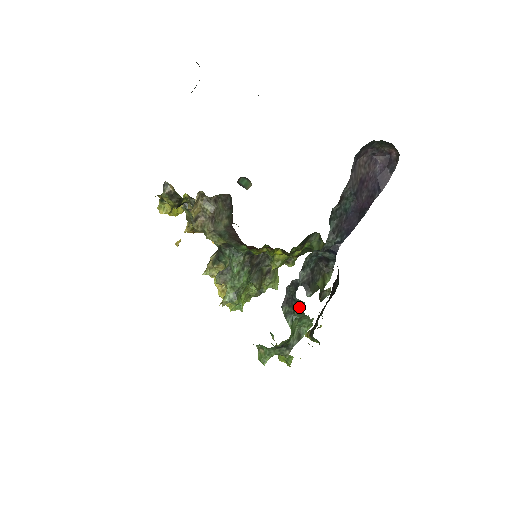
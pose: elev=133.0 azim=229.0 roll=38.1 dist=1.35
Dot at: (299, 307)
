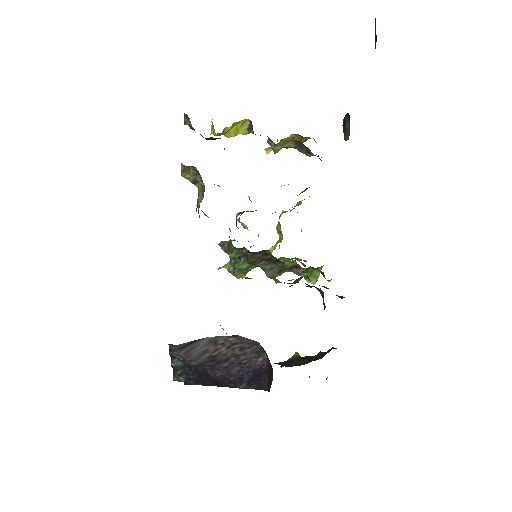
Dot at: occluded
